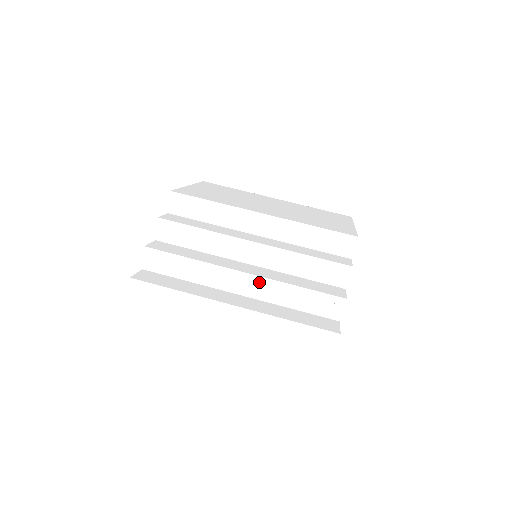
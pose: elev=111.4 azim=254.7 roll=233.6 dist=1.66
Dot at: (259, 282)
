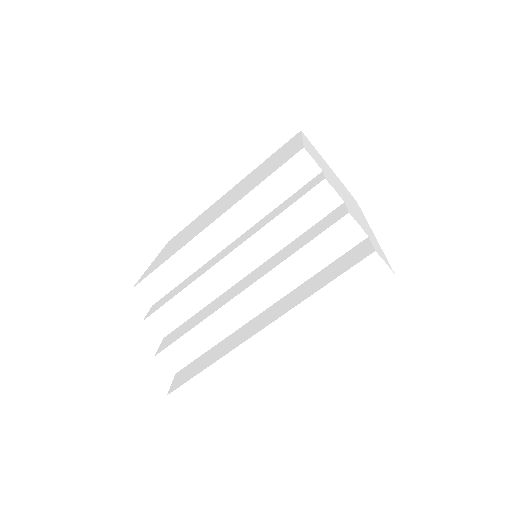
Dot at: (264, 284)
